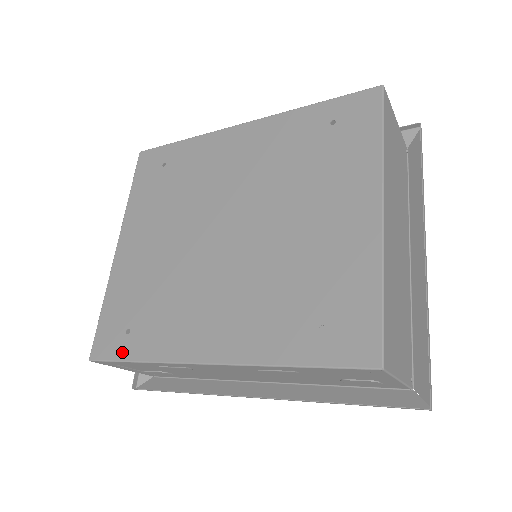
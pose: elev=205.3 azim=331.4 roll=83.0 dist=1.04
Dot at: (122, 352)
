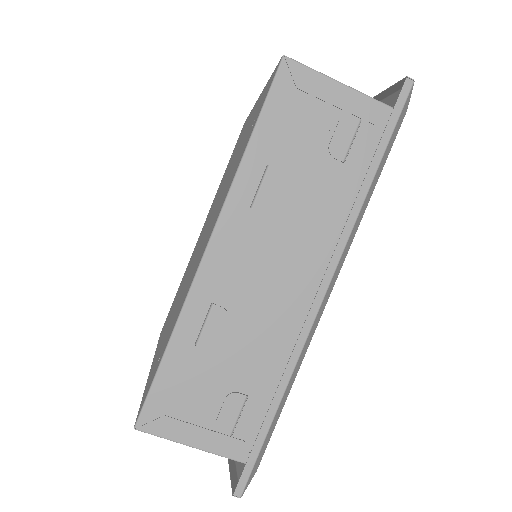
Dot at: (156, 370)
